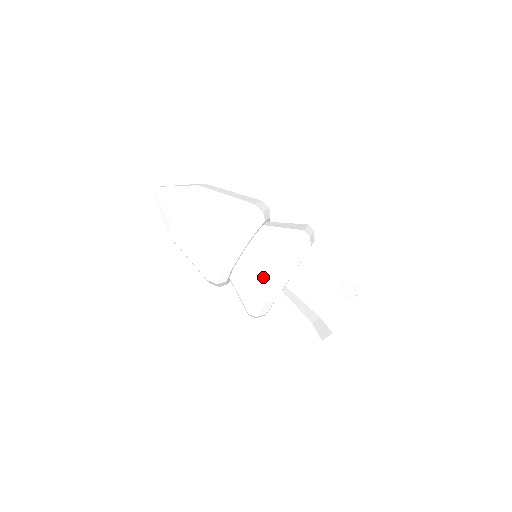
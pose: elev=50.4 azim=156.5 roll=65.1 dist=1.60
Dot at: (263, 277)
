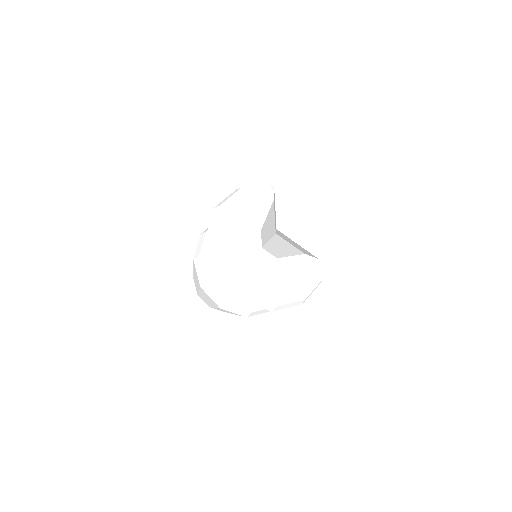
Dot at: occluded
